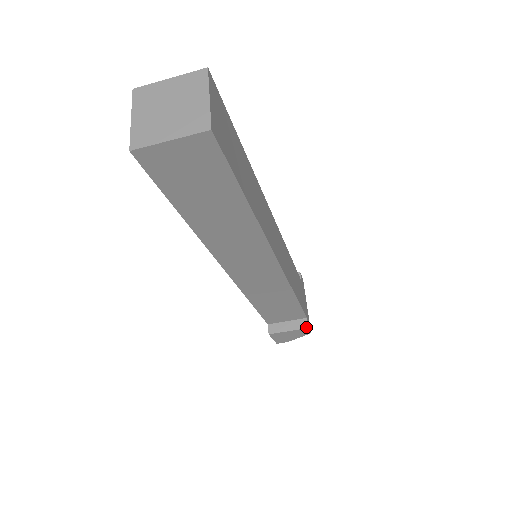
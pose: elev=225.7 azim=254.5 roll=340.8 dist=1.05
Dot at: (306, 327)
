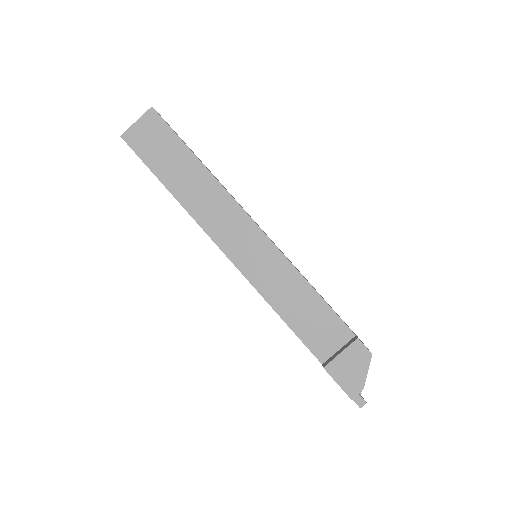
Dot at: (356, 339)
